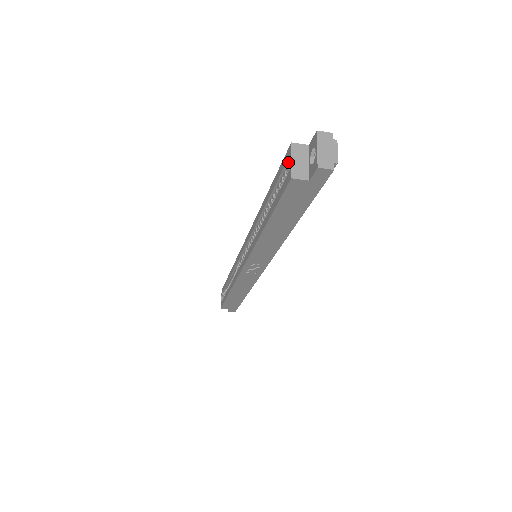
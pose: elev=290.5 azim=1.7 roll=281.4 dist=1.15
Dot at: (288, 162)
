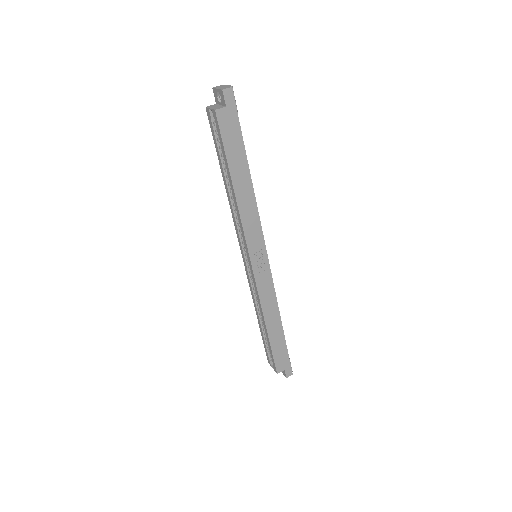
Dot at: (211, 117)
